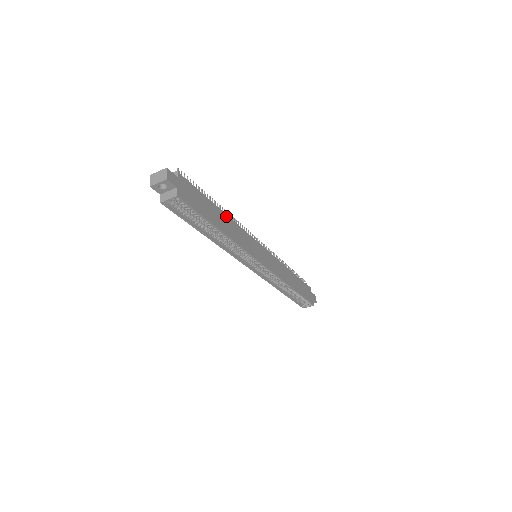
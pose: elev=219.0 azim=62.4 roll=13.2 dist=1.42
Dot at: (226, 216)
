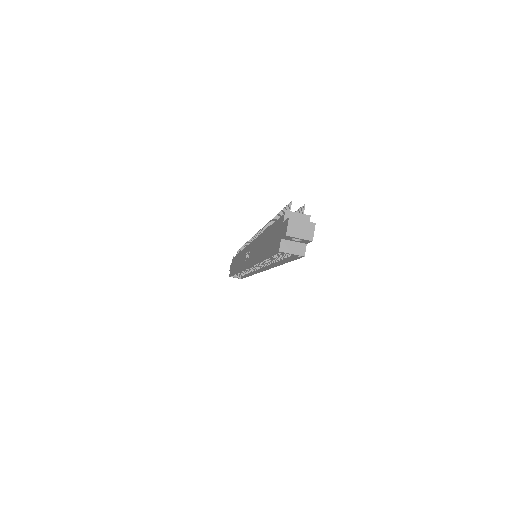
Dot at: occluded
